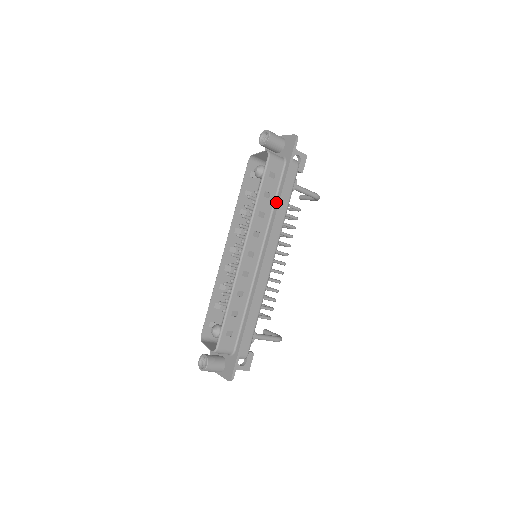
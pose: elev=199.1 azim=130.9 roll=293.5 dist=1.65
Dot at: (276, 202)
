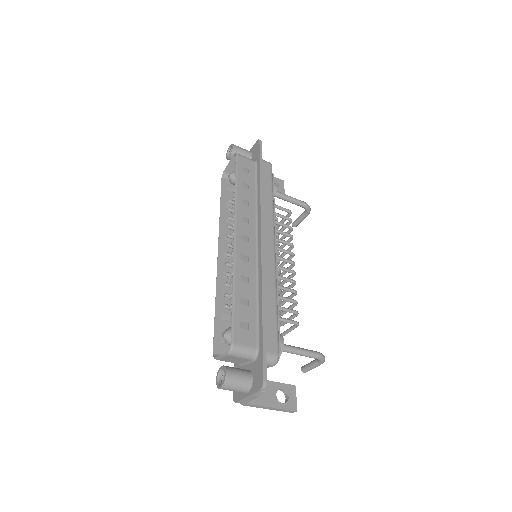
Dot at: (258, 192)
